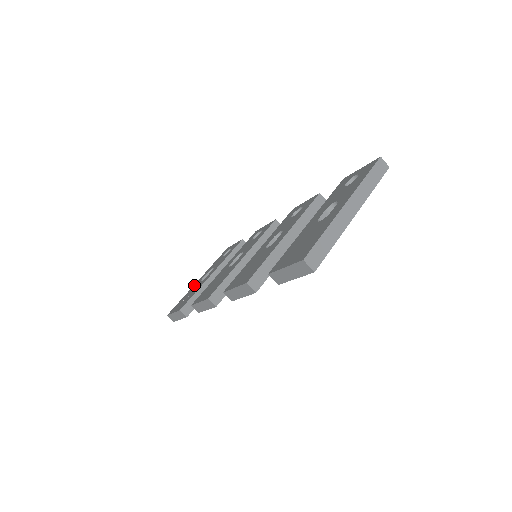
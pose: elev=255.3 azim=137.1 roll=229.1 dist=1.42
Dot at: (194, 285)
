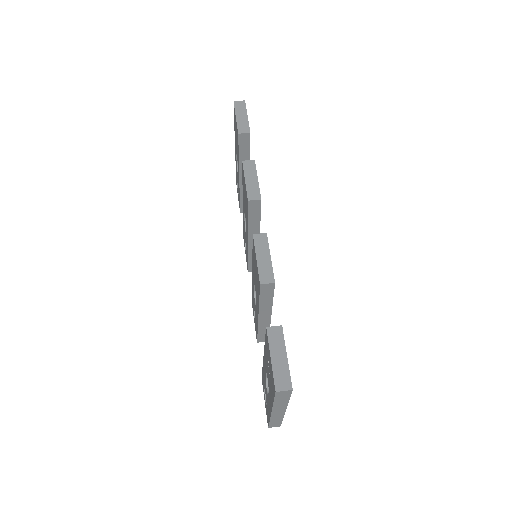
Dot at: occluded
